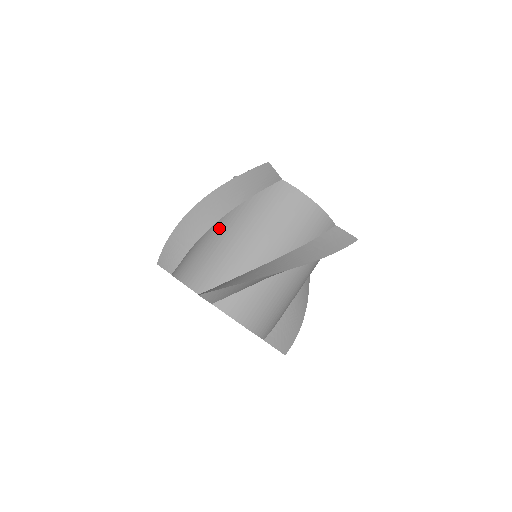
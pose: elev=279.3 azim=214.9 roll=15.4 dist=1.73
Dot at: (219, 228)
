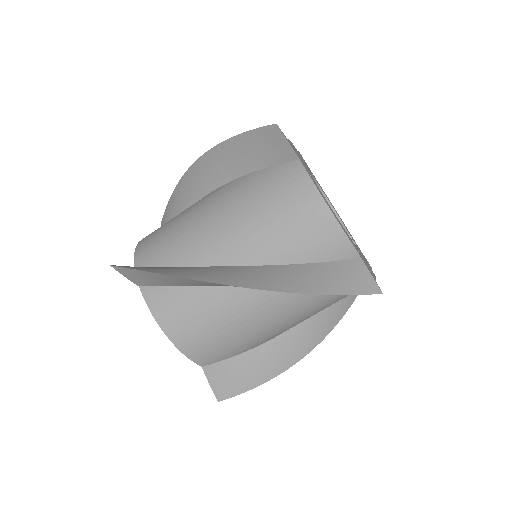
Dot at: (255, 302)
